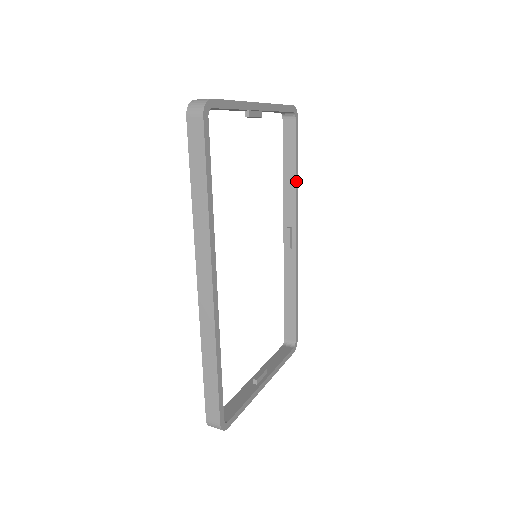
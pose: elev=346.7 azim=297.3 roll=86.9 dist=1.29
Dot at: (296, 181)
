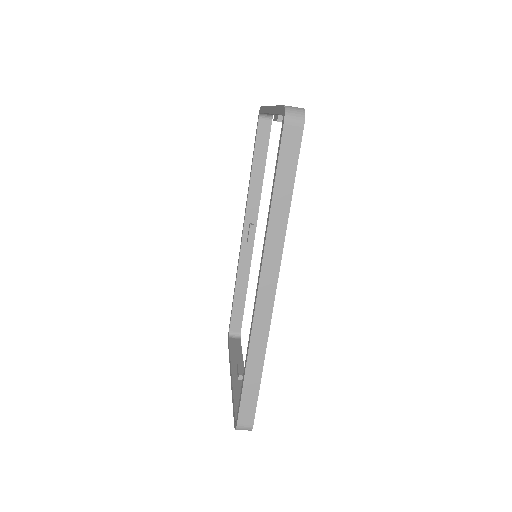
Dot at: occluded
